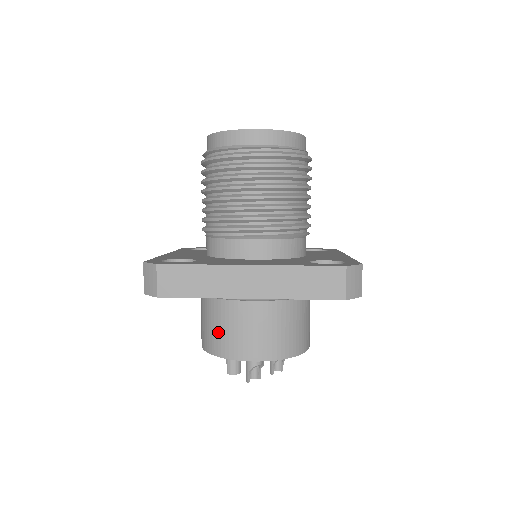
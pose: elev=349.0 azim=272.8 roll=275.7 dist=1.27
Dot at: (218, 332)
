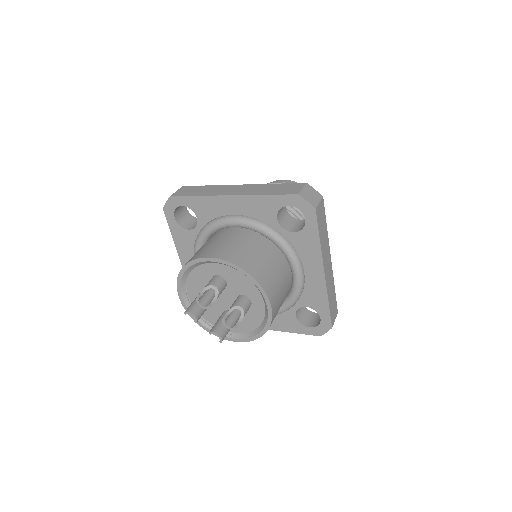
Dot at: occluded
